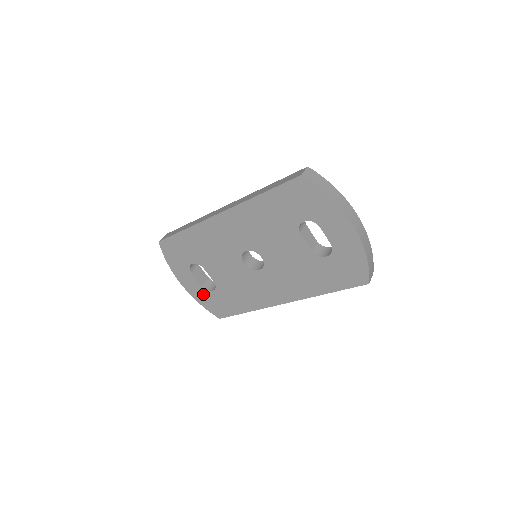
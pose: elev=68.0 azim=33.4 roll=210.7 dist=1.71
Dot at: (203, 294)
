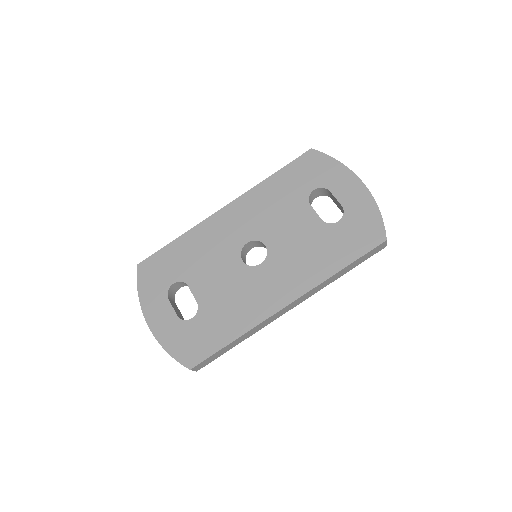
Dot at: (175, 330)
